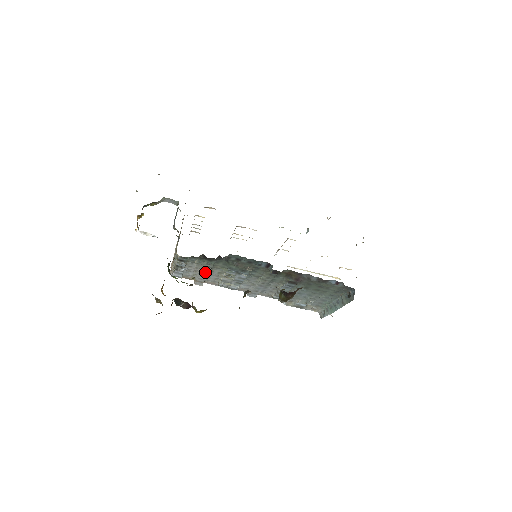
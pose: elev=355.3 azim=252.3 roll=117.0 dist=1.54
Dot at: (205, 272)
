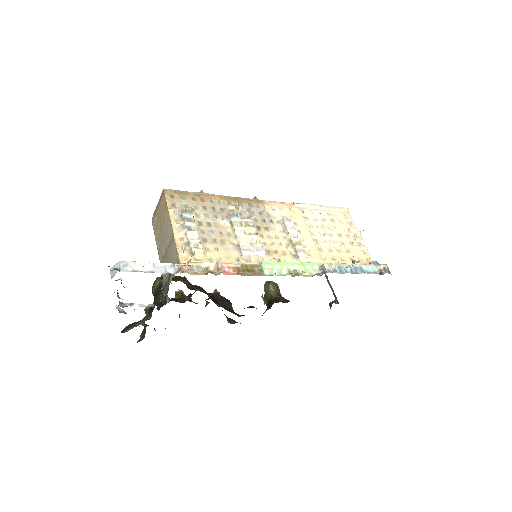
Dot at: occluded
